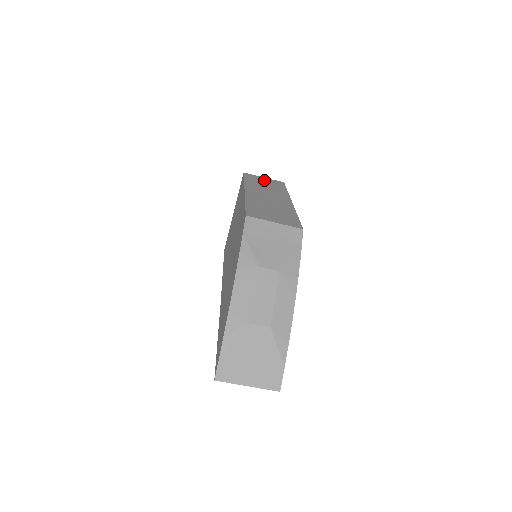
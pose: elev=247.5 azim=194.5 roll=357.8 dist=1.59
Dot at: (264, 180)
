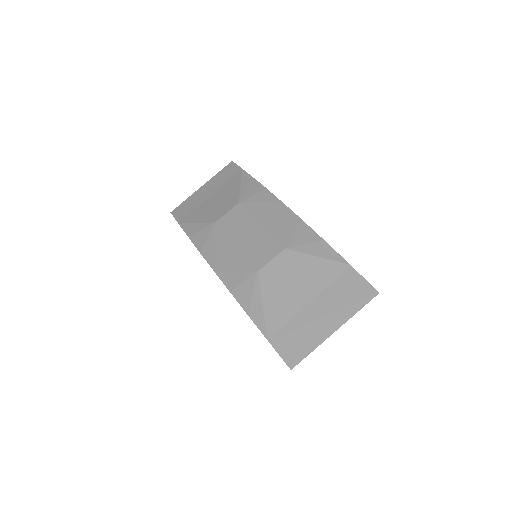
Dot at: occluded
